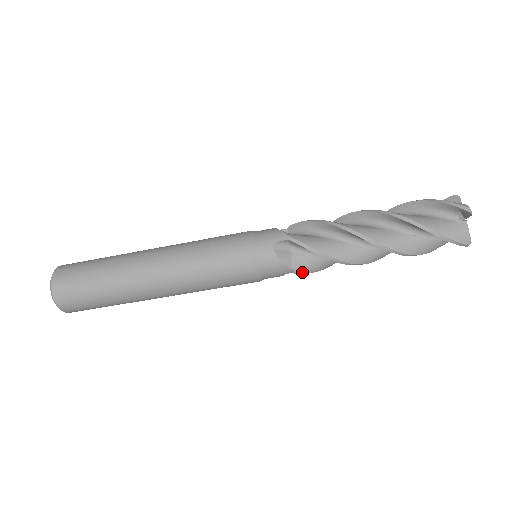
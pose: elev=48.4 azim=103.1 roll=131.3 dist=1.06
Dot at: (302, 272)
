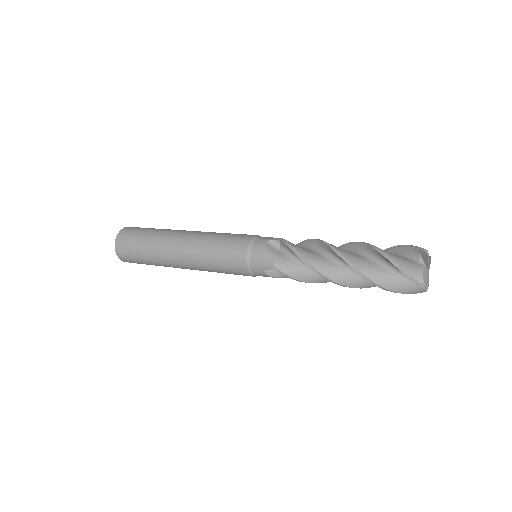
Dot at: occluded
